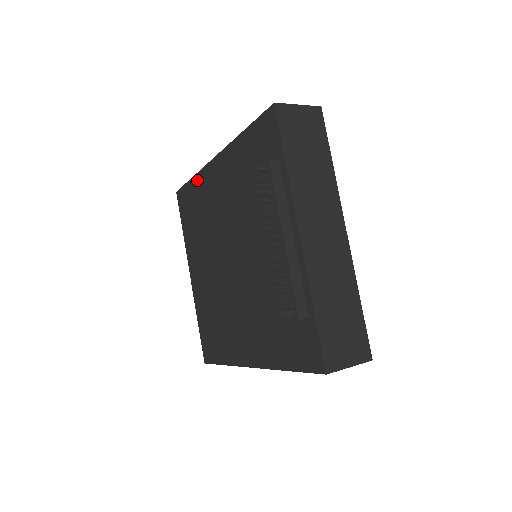
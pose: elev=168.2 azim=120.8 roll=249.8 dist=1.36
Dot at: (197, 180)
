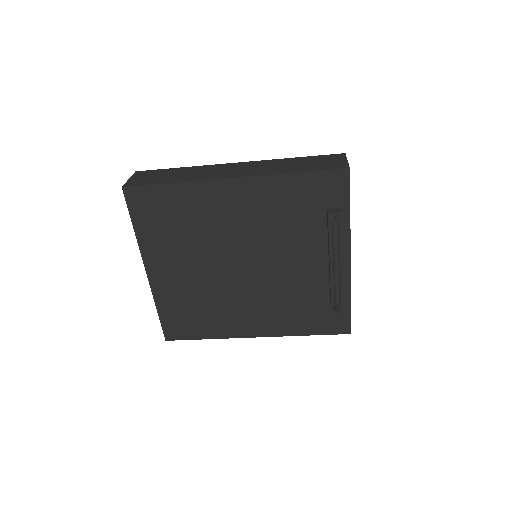
Dot at: (186, 189)
